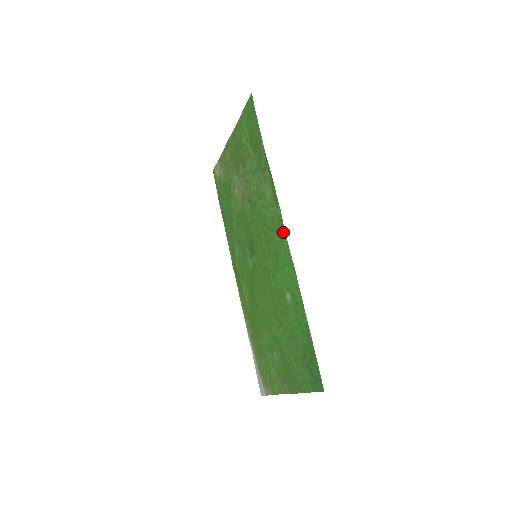
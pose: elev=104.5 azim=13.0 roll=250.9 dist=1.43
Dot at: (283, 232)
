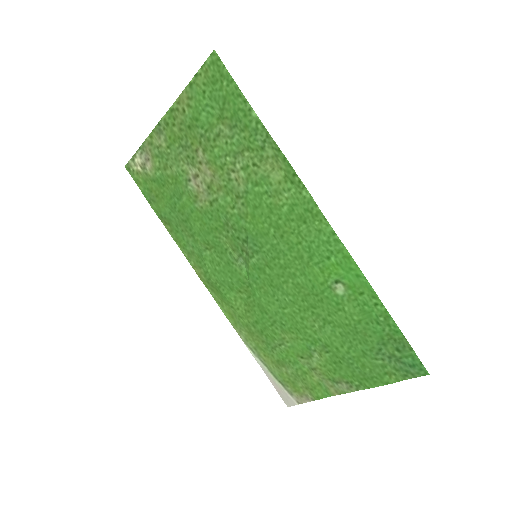
Dot at: (320, 218)
